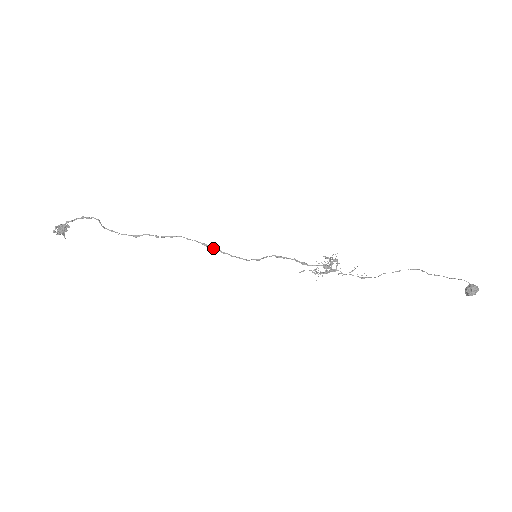
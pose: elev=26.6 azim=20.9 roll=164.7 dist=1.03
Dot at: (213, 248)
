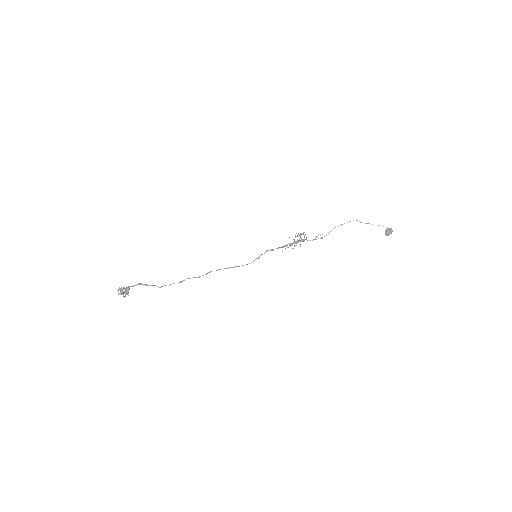
Dot at: occluded
